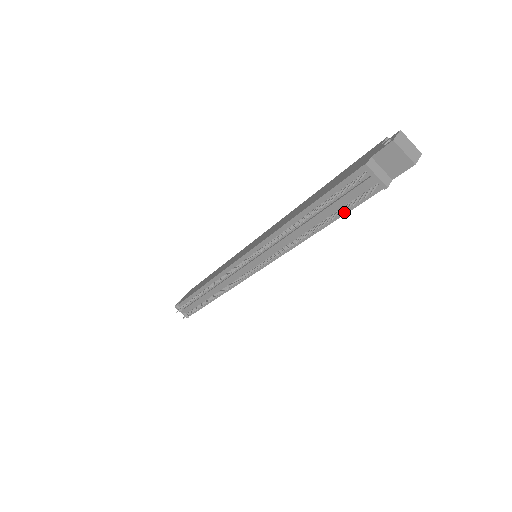
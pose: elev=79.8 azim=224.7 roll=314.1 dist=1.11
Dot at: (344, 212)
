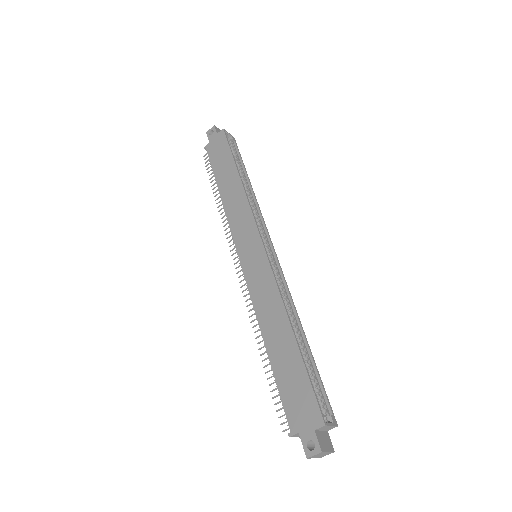
Dot at: occluded
